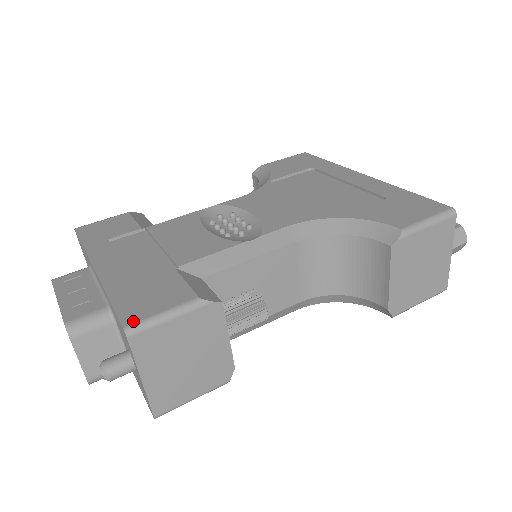
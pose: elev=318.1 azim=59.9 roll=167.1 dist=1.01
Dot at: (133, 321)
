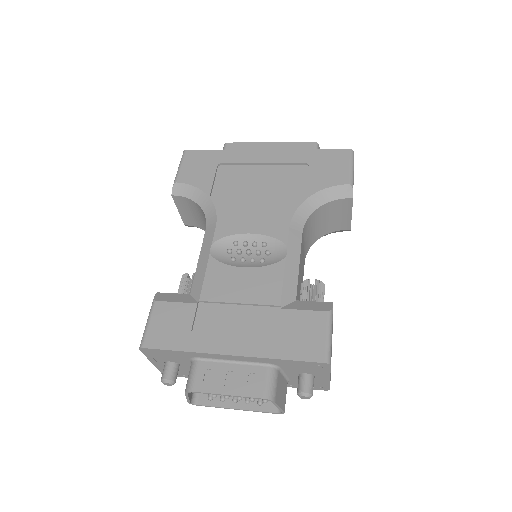
Dot at: (323, 355)
